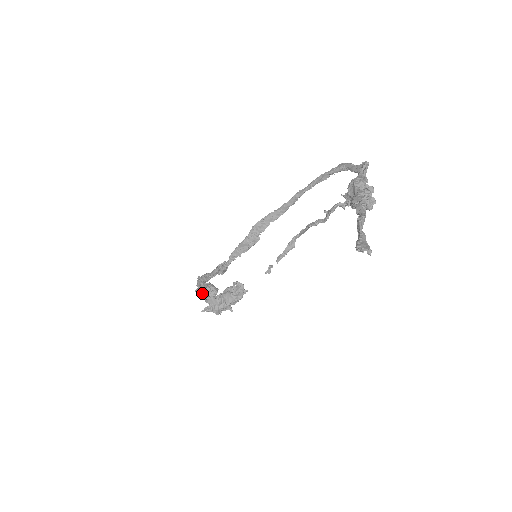
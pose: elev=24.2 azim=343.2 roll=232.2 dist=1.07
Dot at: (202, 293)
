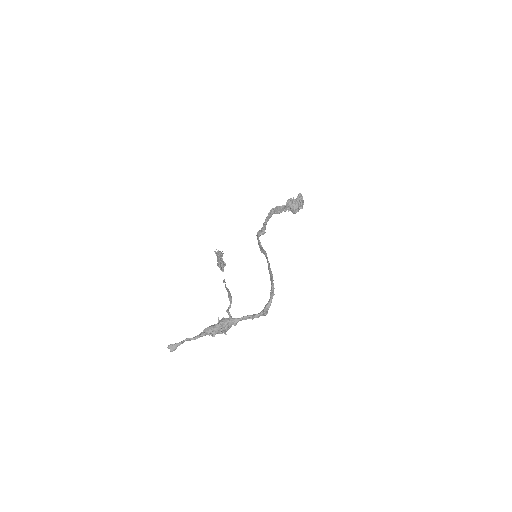
Dot at: occluded
